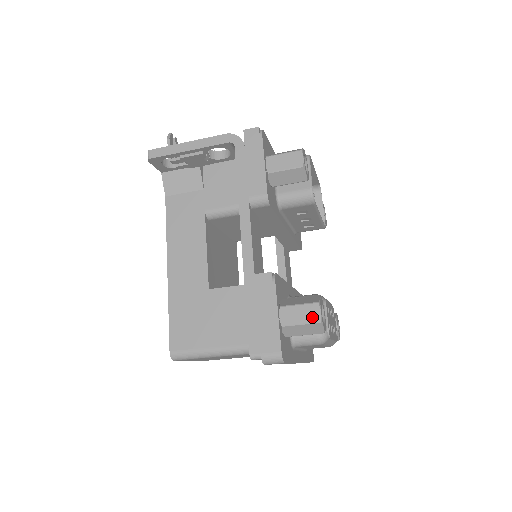
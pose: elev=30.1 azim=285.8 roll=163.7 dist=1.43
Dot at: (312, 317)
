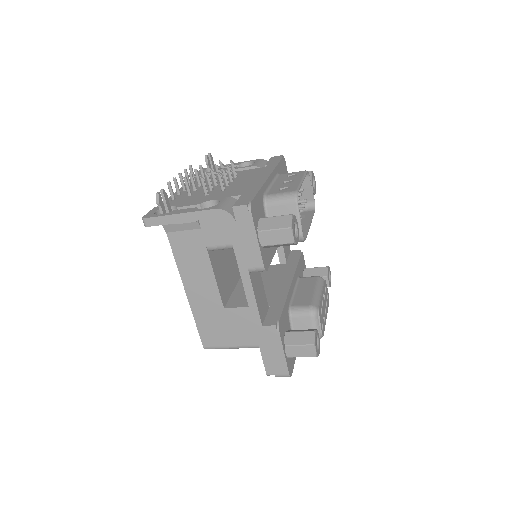
Dot at: (310, 354)
